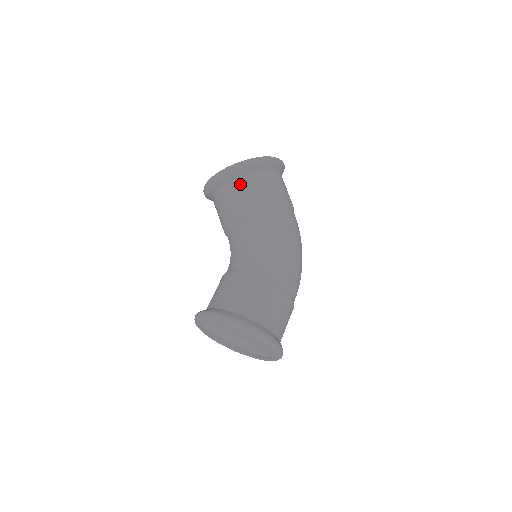
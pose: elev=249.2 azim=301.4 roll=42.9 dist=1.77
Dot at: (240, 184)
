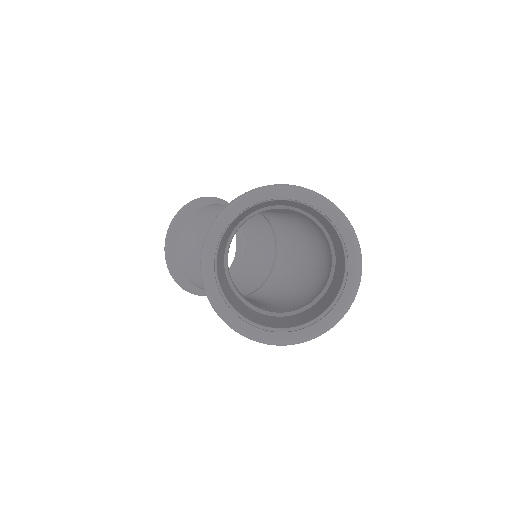
Dot at: (203, 209)
